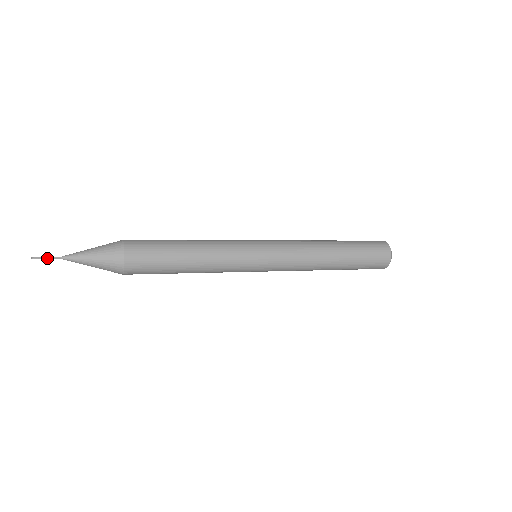
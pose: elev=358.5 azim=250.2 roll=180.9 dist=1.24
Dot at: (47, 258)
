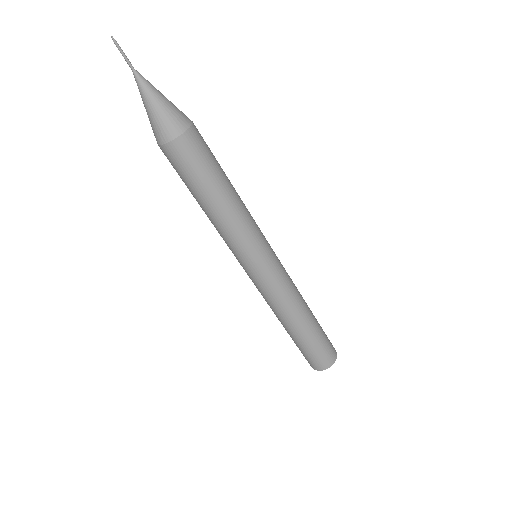
Dot at: (124, 54)
